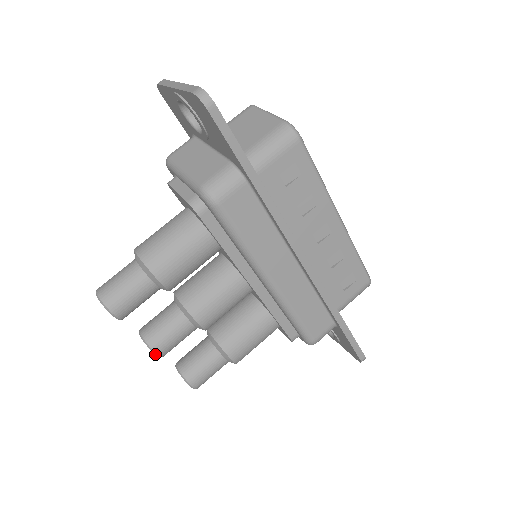
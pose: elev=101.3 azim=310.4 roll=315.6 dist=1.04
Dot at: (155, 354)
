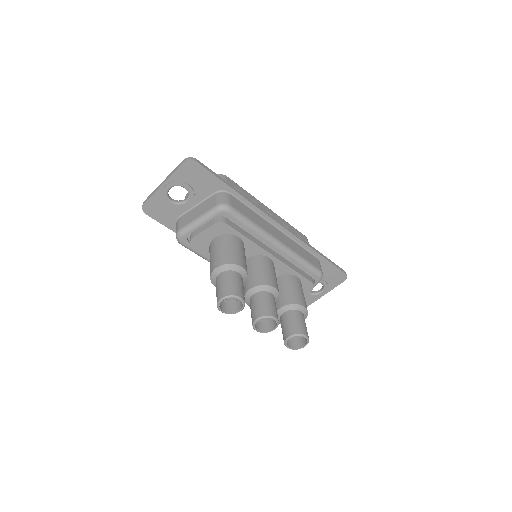
Dot at: (275, 320)
